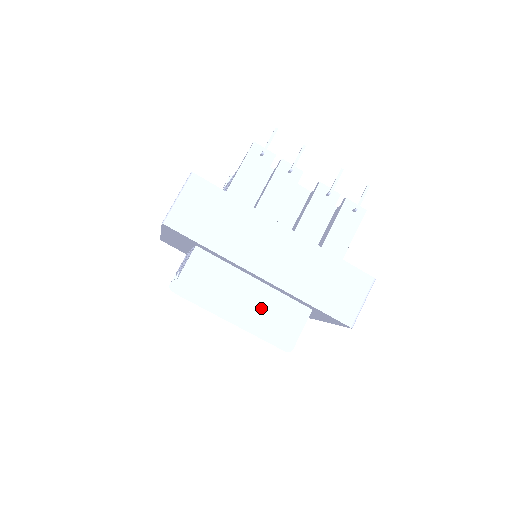
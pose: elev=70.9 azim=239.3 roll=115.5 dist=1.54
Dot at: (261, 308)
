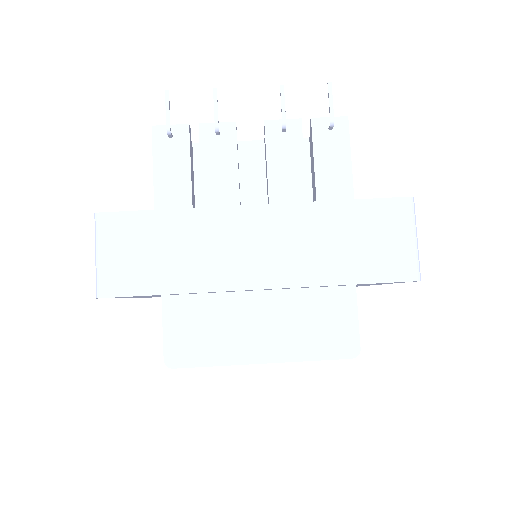
Dot at: (288, 323)
